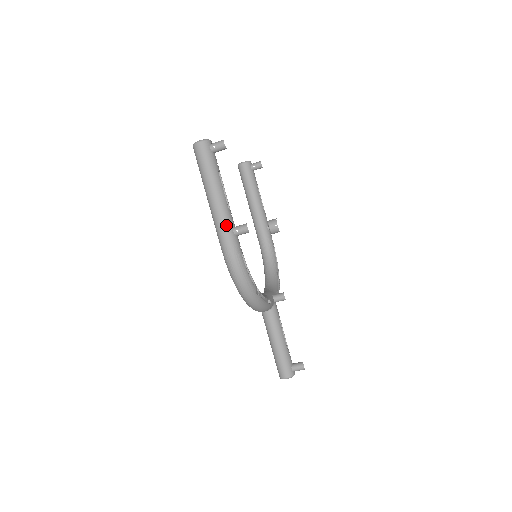
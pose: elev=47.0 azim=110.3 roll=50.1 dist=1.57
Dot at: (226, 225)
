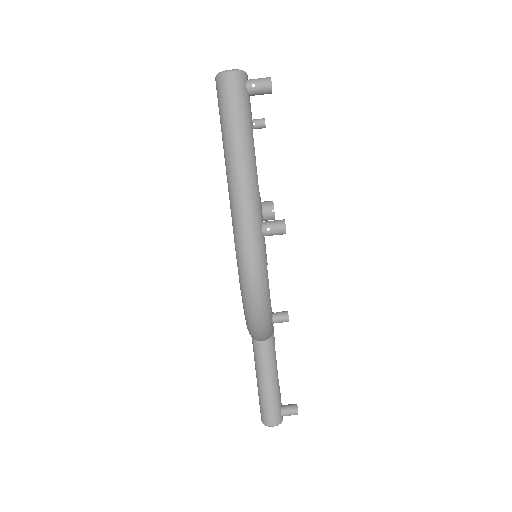
Dot at: (253, 218)
